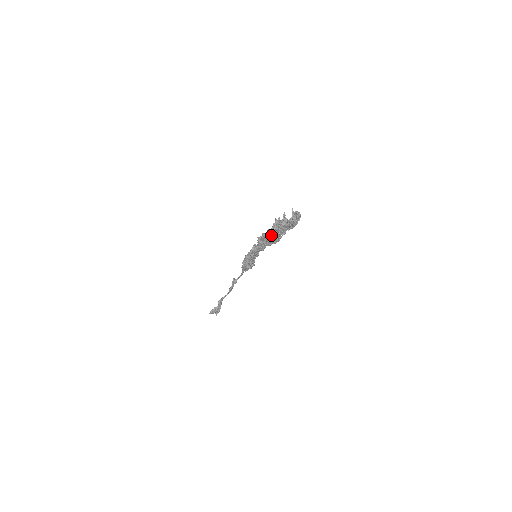
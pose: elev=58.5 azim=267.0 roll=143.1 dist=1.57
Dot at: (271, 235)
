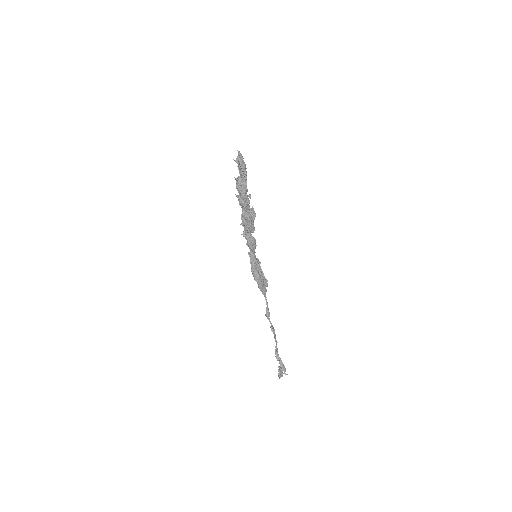
Dot at: (244, 210)
